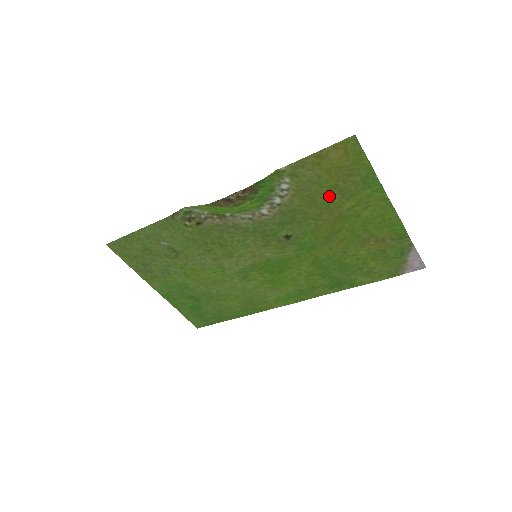
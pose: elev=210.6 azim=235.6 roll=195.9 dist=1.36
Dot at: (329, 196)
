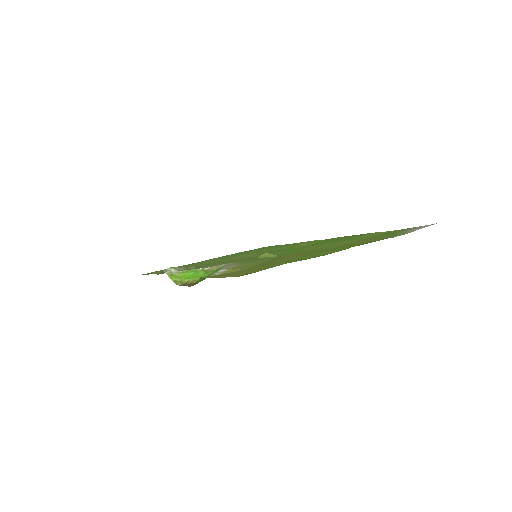
Dot at: (271, 262)
